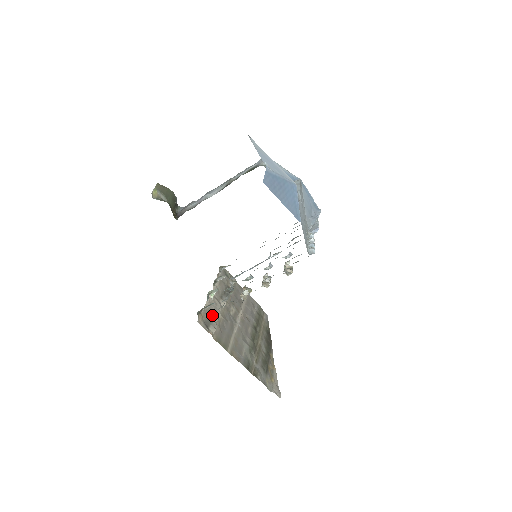
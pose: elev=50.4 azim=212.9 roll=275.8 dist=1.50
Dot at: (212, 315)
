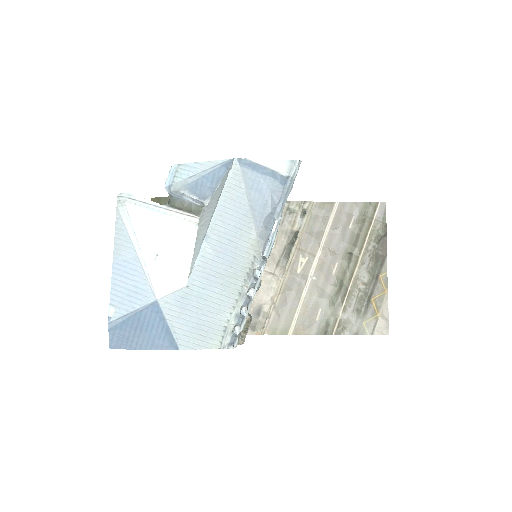
Dot at: (261, 305)
